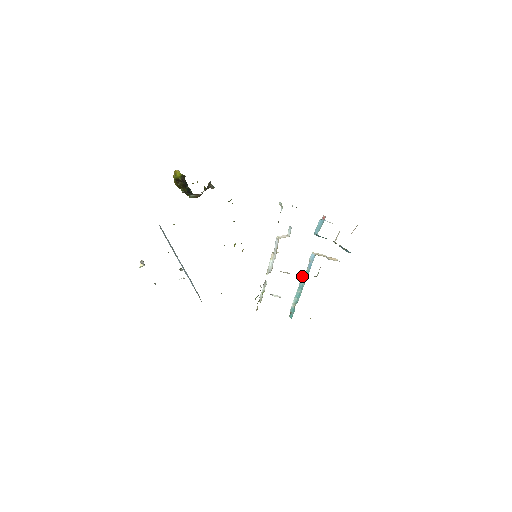
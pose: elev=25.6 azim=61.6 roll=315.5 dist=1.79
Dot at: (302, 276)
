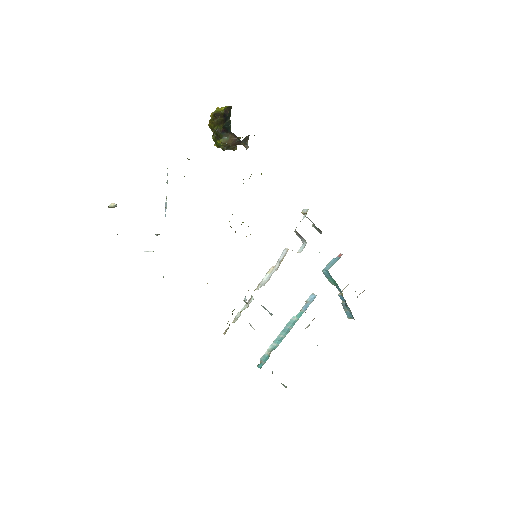
Dot at: (292, 317)
